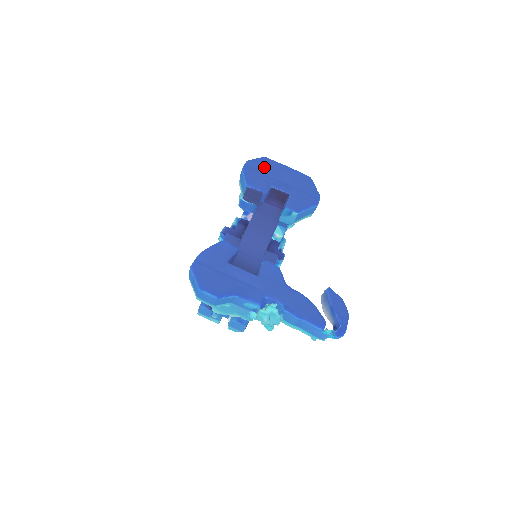
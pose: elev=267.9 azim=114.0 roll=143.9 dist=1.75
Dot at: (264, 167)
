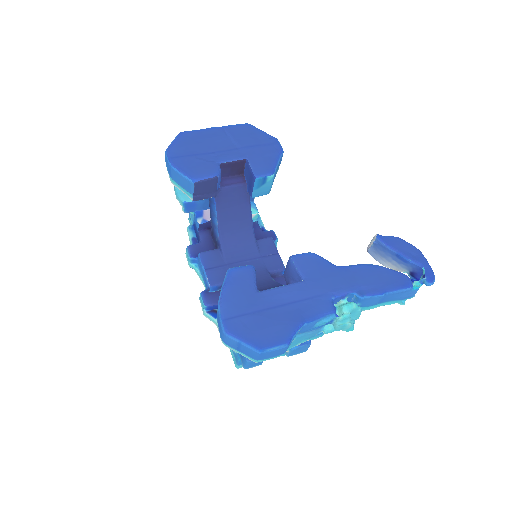
Dot at: (191, 145)
